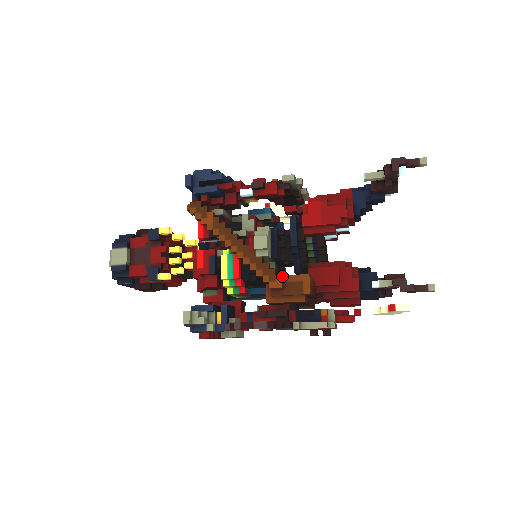
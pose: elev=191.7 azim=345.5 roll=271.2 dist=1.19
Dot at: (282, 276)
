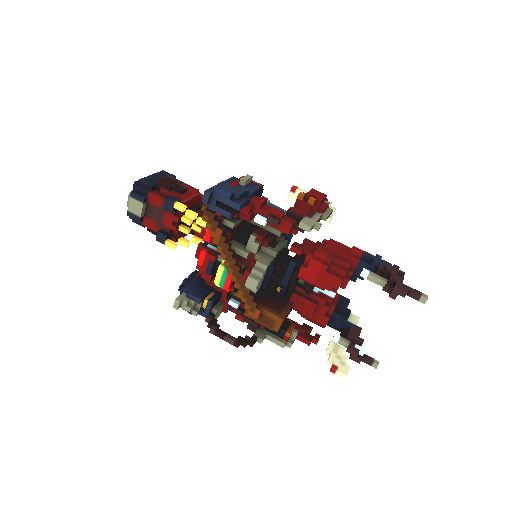
Dot at: (261, 311)
